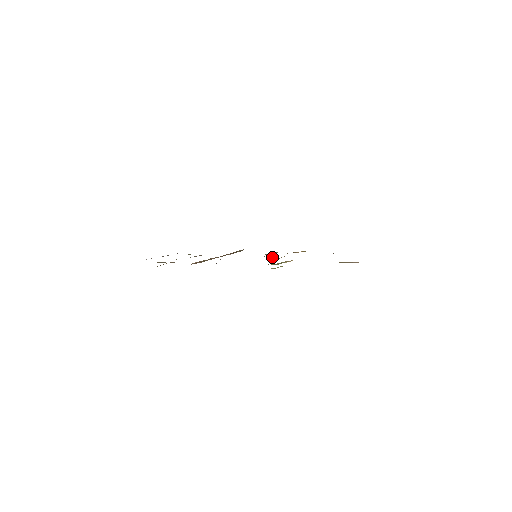
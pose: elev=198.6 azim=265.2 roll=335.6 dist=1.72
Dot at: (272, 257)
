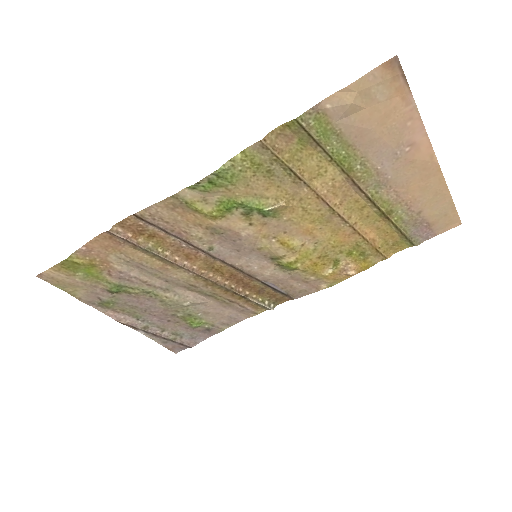
Dot at: (289, 260)
